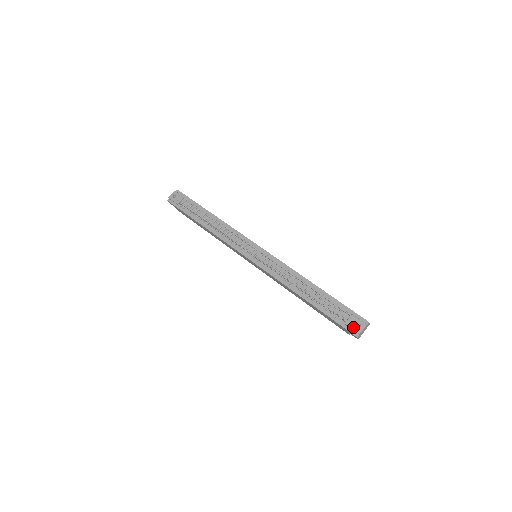
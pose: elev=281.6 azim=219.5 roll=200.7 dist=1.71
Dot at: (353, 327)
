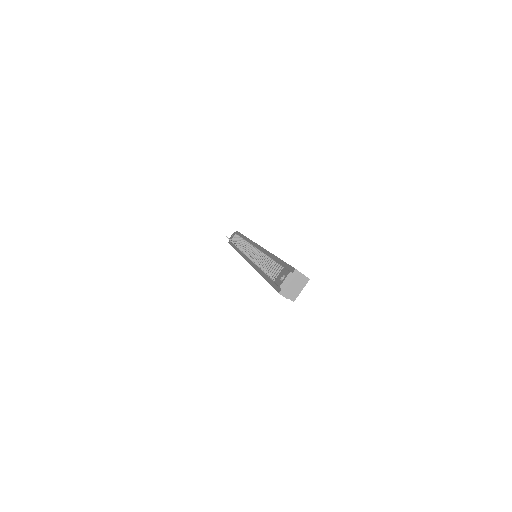
Dot at: (278, 282)
